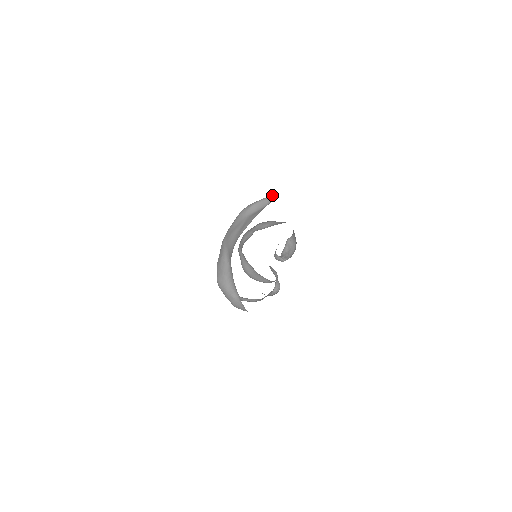
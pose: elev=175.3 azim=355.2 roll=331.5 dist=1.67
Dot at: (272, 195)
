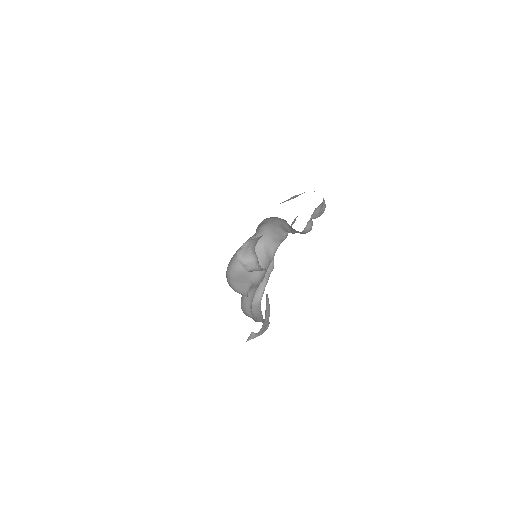
Dot at: occluded
